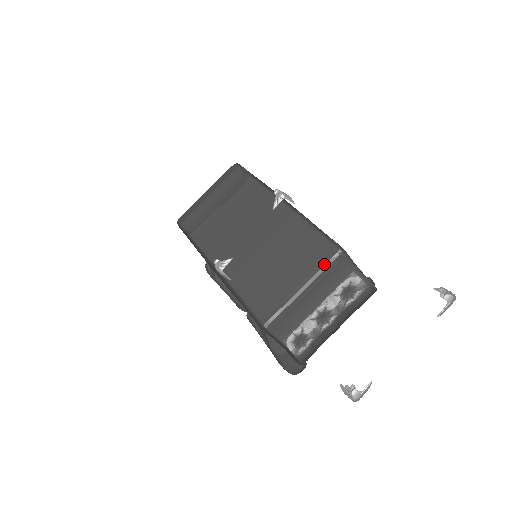
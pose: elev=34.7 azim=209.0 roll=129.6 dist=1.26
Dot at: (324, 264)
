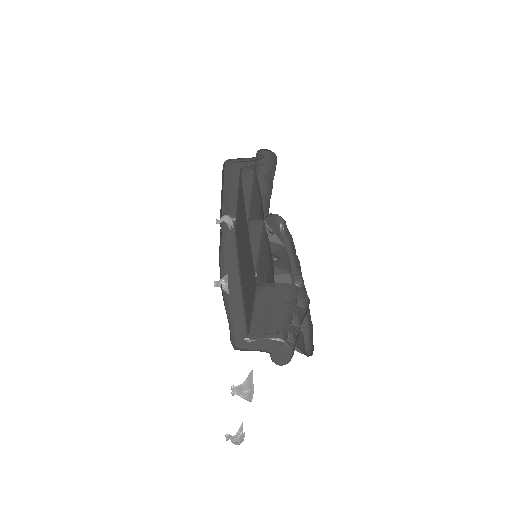
Dot at: (255, 293)
